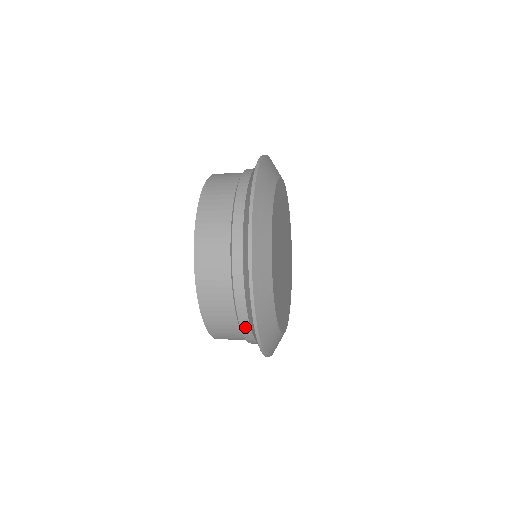
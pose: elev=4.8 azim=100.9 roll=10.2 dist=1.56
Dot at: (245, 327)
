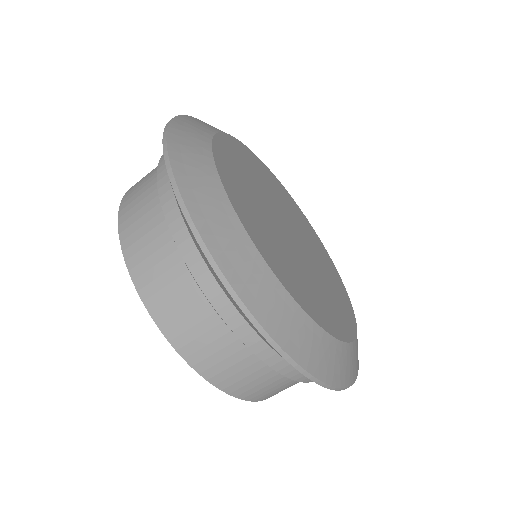
Dot at: (254, 343)
